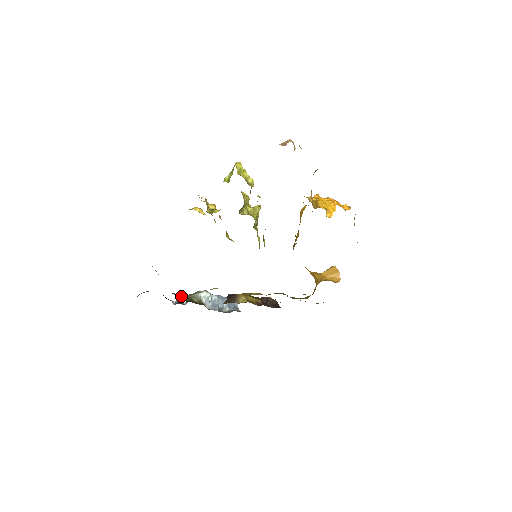
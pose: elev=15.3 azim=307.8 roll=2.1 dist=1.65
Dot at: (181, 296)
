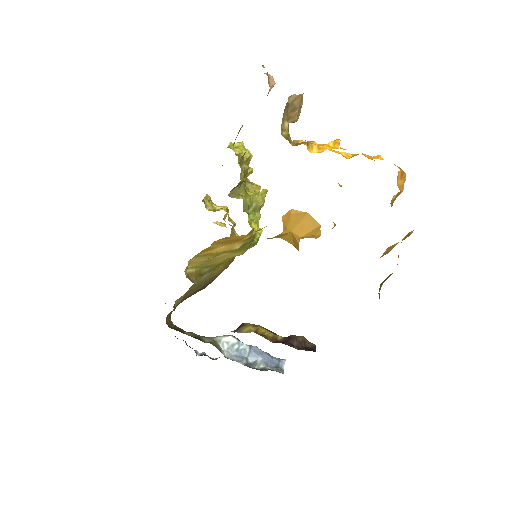
Dot at: (188, 332)
